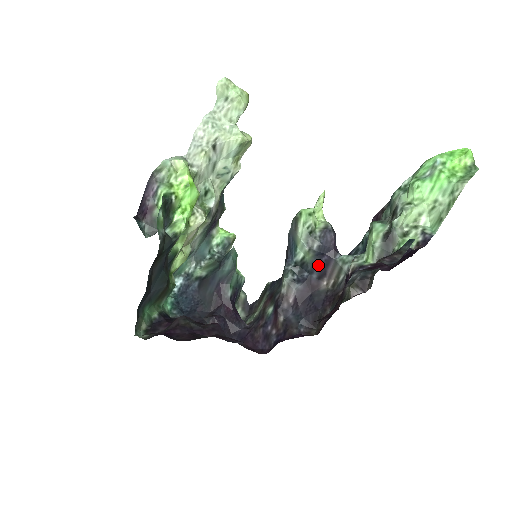
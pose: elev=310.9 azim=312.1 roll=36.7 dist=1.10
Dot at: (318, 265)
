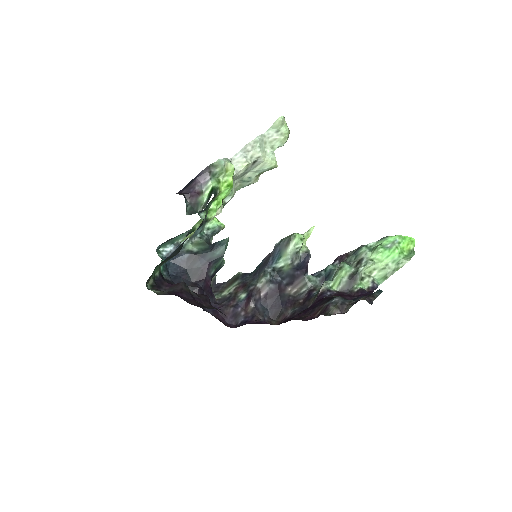
Dot at: (291, 276)
